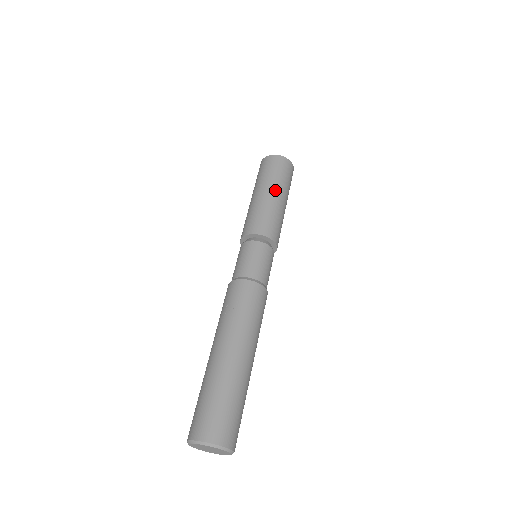
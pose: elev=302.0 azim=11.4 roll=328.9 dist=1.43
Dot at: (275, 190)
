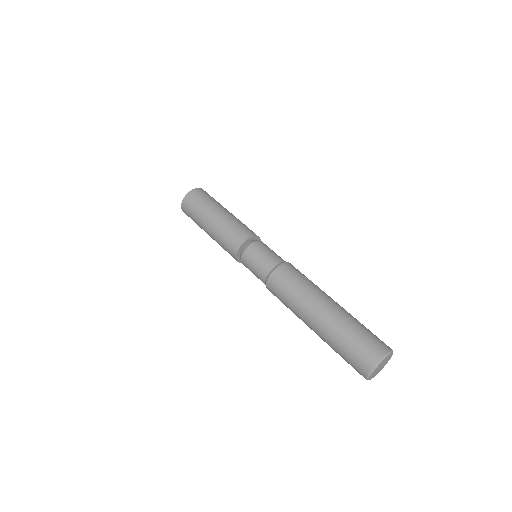
Dot at: occluded
